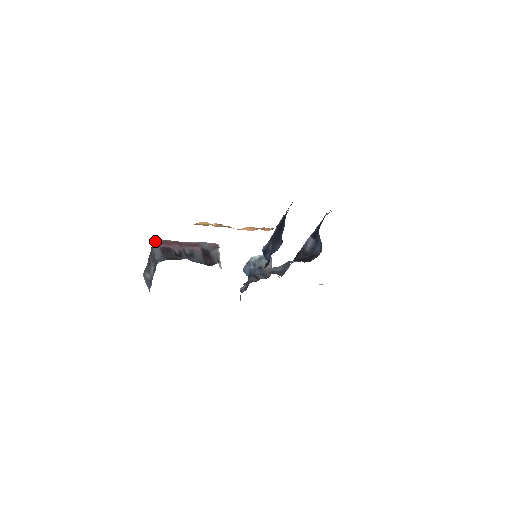
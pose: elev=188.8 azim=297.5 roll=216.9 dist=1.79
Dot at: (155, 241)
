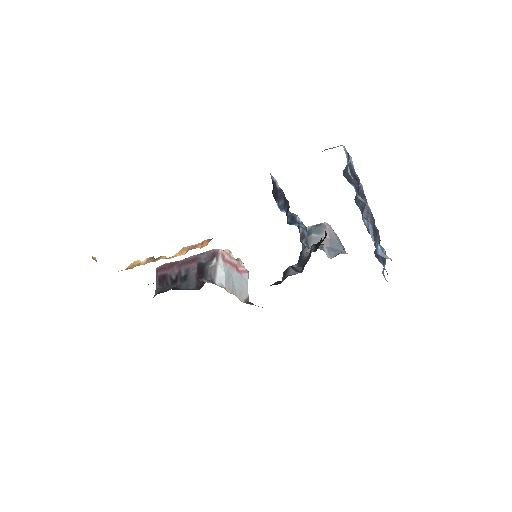
Dot at: (156, 269)
